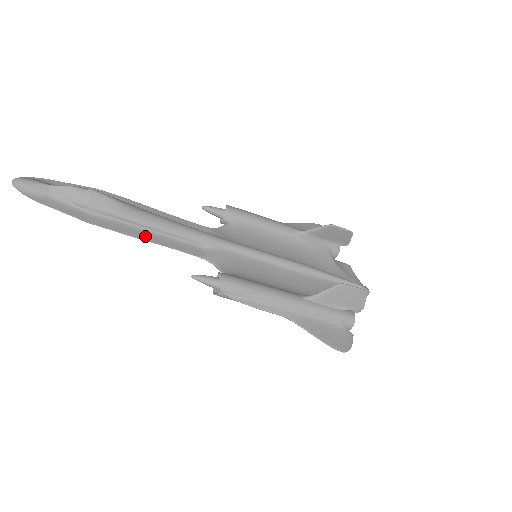
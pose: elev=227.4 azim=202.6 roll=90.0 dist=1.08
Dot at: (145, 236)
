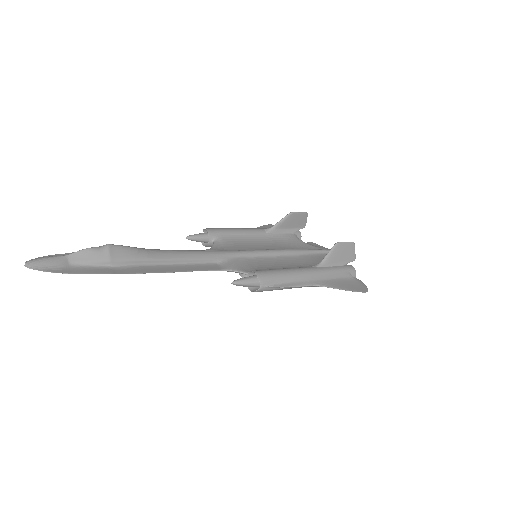
Dot at: (171, 269)
